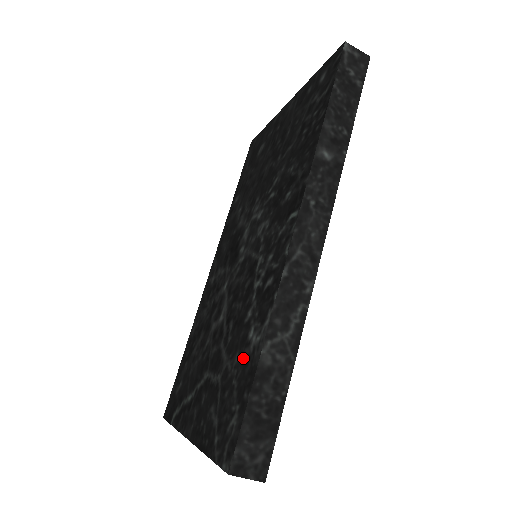
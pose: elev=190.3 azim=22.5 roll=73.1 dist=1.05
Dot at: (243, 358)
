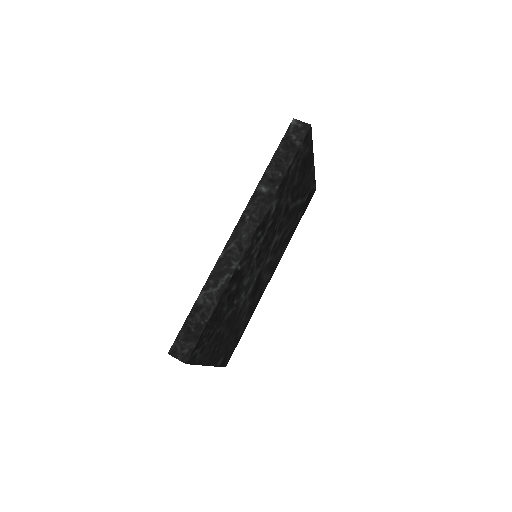
Dot at: occluded
